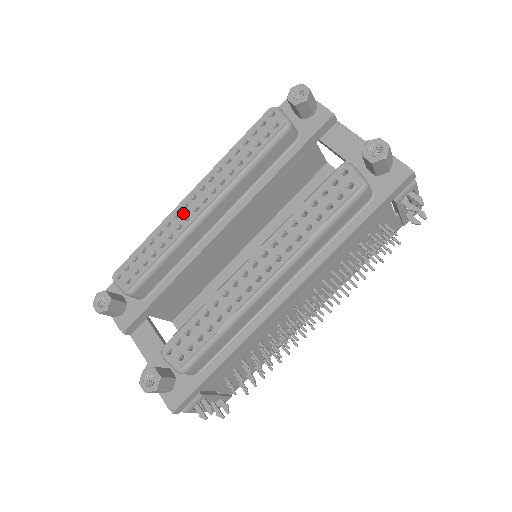
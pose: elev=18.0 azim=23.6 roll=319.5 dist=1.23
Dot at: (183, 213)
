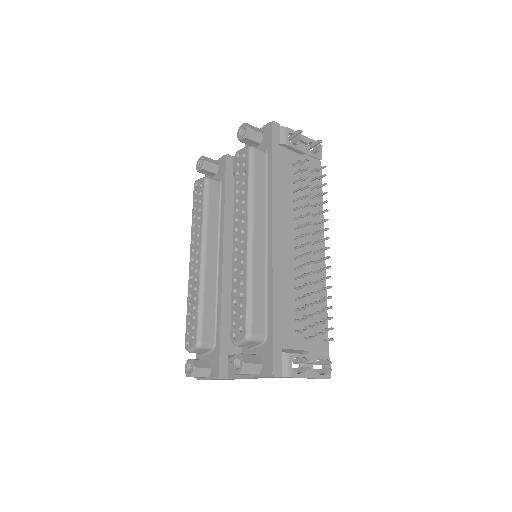
Dot at: (193, 272)
